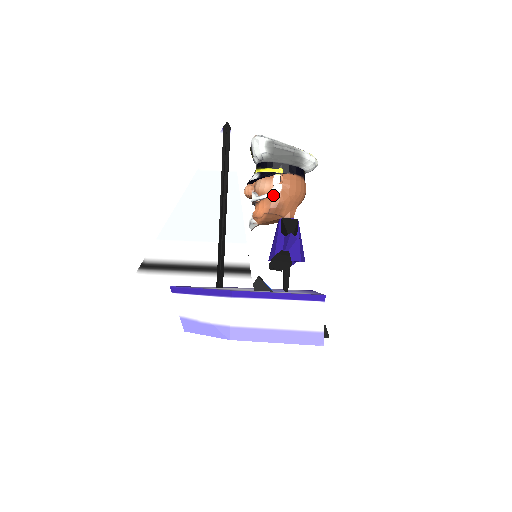
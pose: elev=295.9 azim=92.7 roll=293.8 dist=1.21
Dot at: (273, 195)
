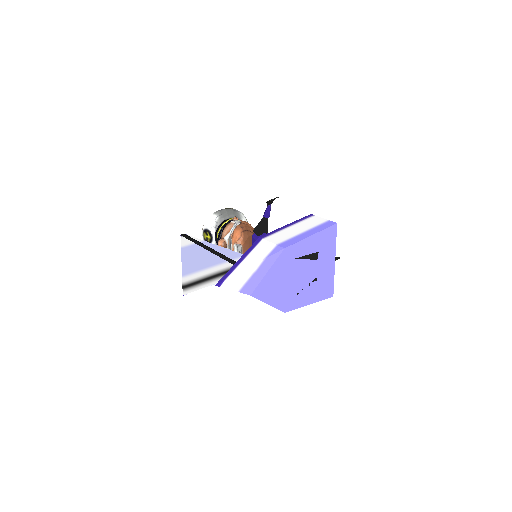
Dot at: (238, 223)
